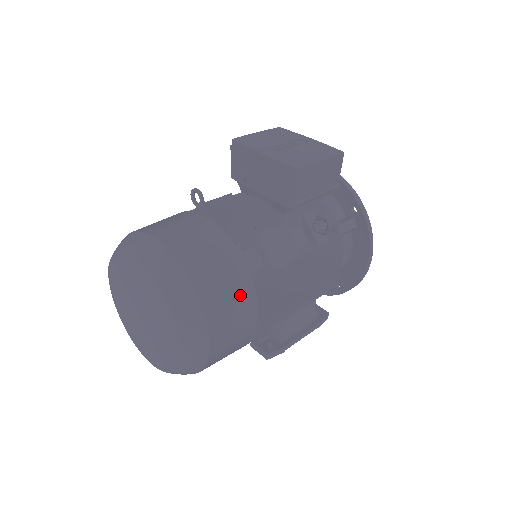
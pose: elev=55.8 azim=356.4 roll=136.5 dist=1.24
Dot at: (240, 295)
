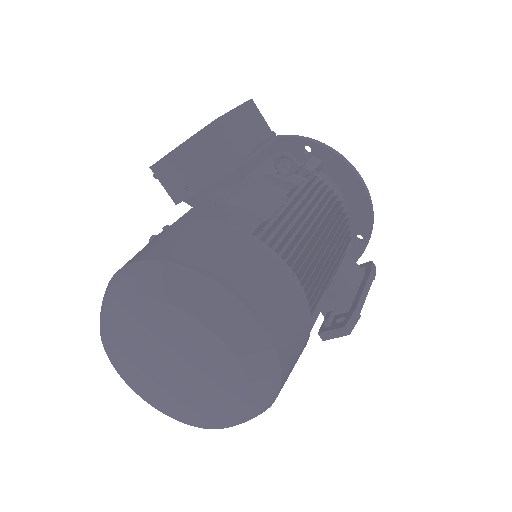
Dot at: (252, 254)
